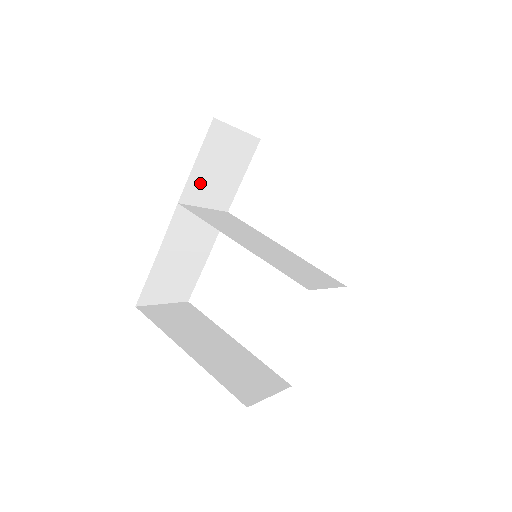
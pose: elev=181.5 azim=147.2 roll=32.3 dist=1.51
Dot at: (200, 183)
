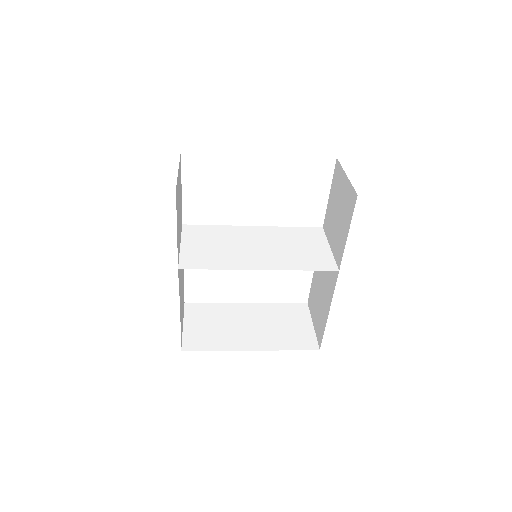
Dot at: (178, 237)
